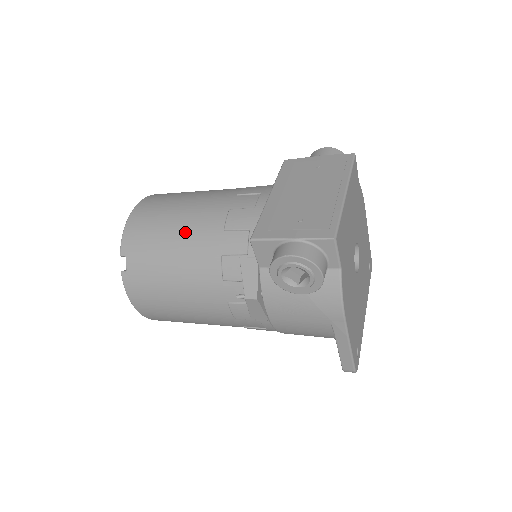
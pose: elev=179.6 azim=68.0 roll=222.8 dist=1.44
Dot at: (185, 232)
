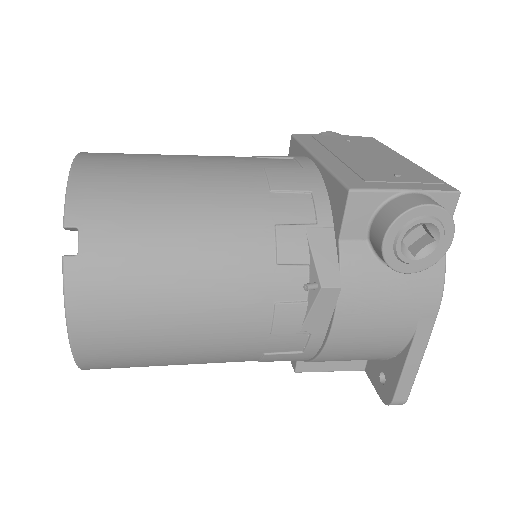
Dot at: (202, 191)
